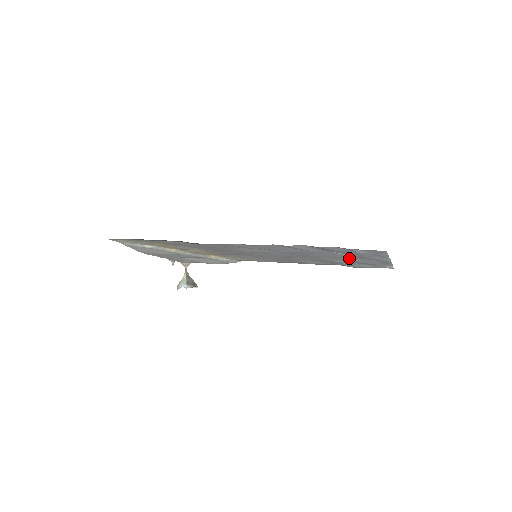
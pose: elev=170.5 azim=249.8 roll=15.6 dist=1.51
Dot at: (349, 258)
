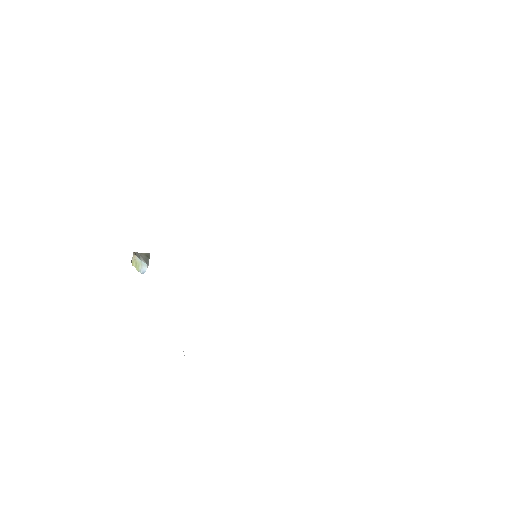
Dot at: occluded
